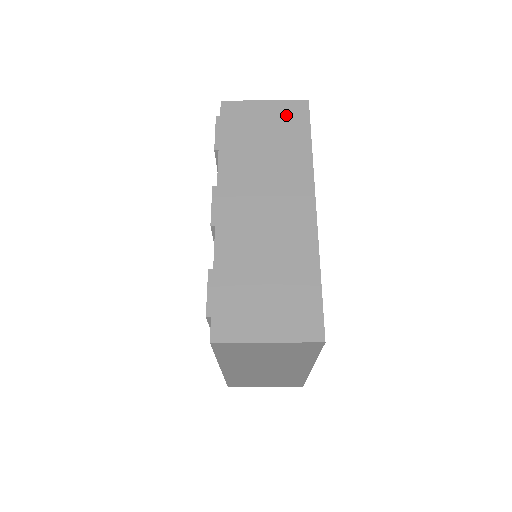
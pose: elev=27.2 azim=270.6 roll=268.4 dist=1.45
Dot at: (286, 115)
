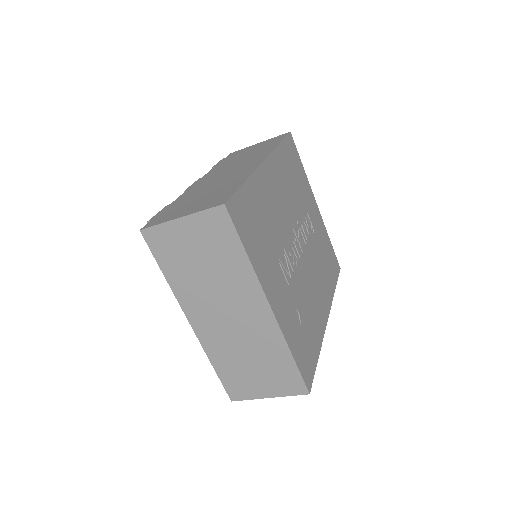
Dot at: (270, 141)
